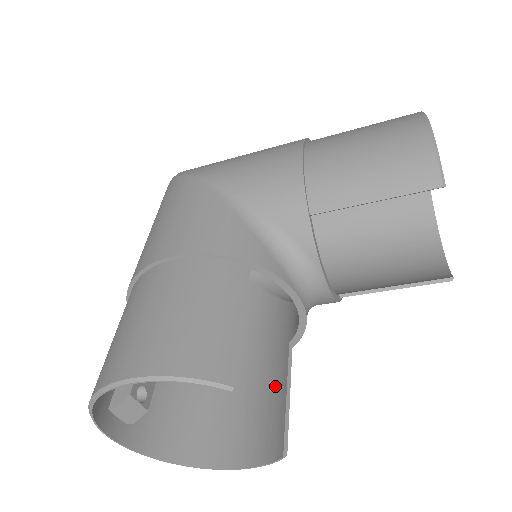
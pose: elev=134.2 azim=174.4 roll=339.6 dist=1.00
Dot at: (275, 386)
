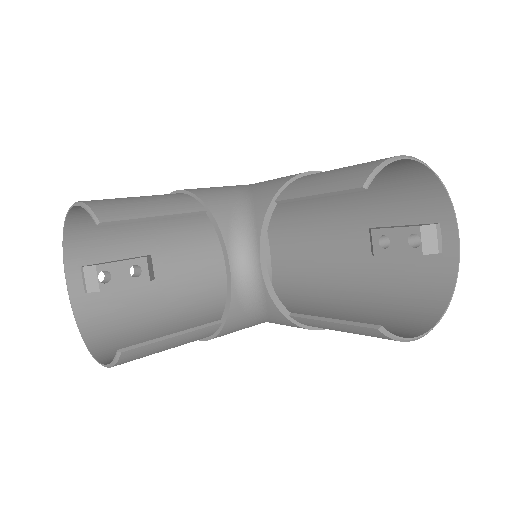
Dot at: occluded
